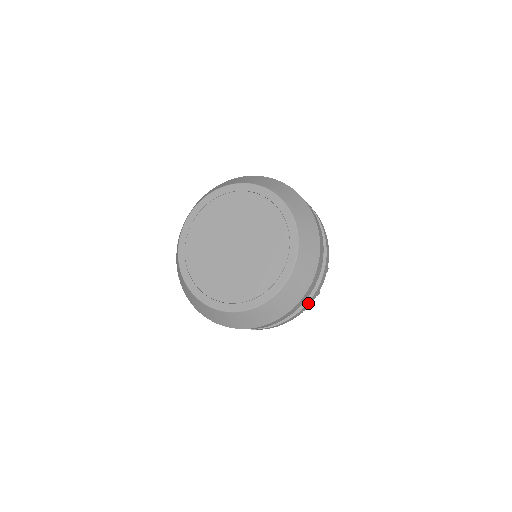
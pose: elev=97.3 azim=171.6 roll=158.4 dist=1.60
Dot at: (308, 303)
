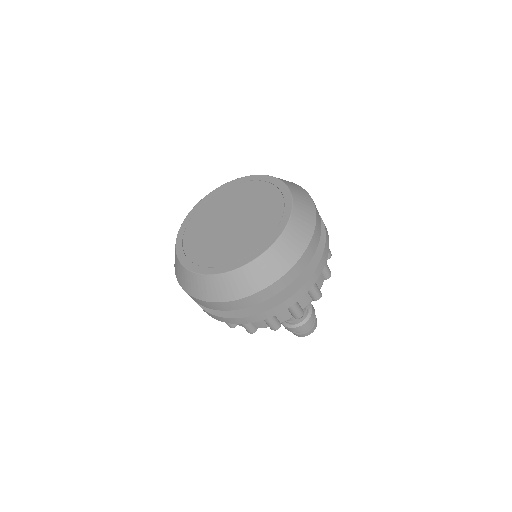
Dot at: (221, 318)
